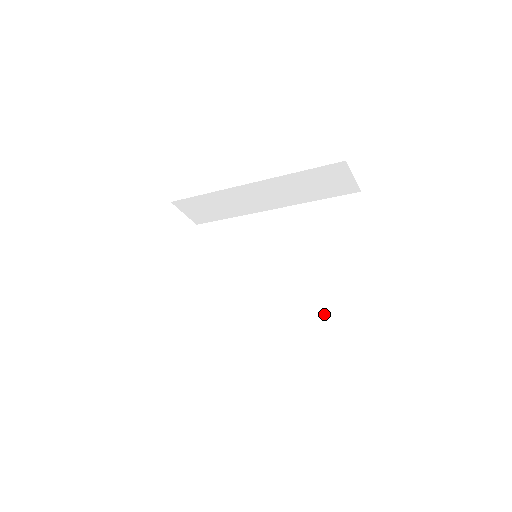
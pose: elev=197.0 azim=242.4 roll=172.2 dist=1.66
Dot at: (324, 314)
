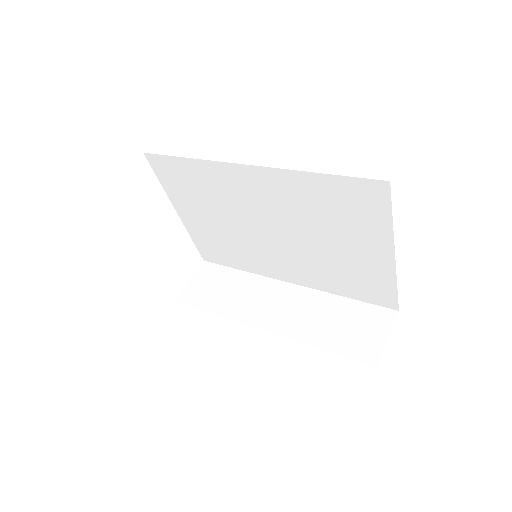
Dot at: (352, 291)
